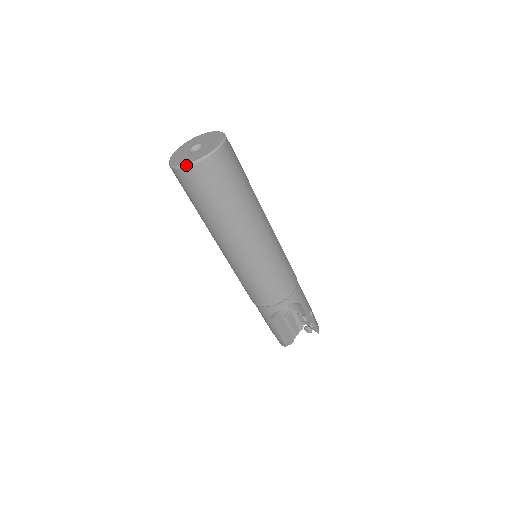
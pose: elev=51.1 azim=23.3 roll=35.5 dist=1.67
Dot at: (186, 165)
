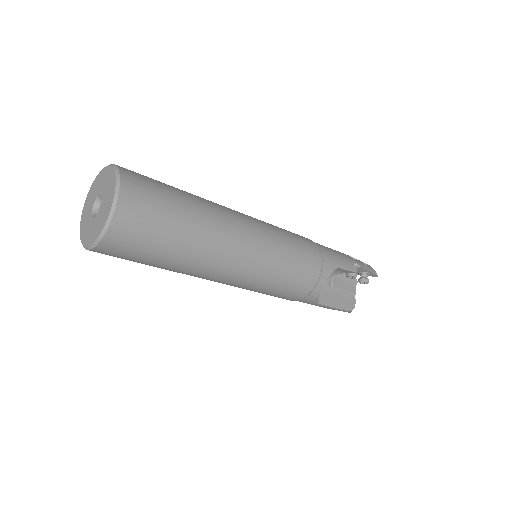
Dot at: (97, 241)
